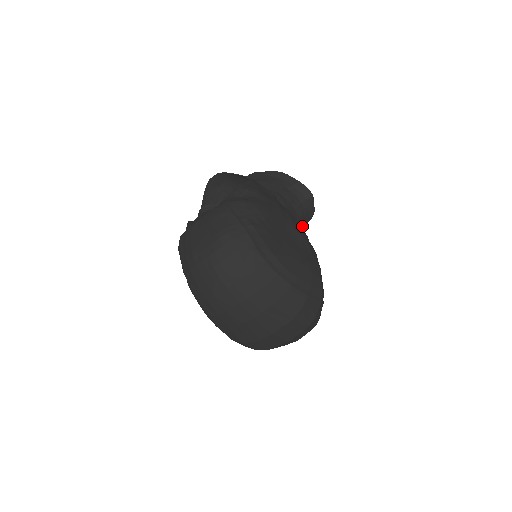
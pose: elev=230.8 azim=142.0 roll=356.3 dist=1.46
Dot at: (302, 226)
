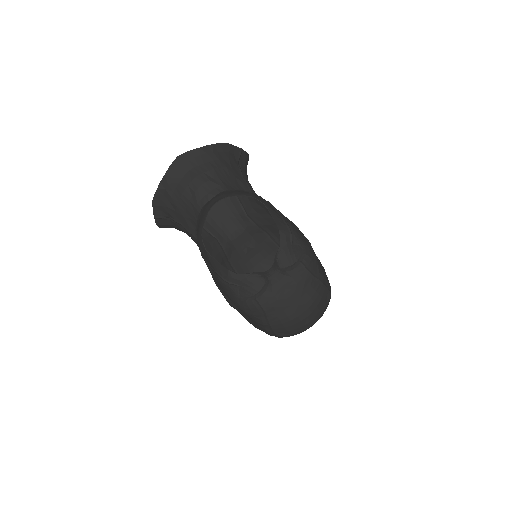
Dot at: occluded
